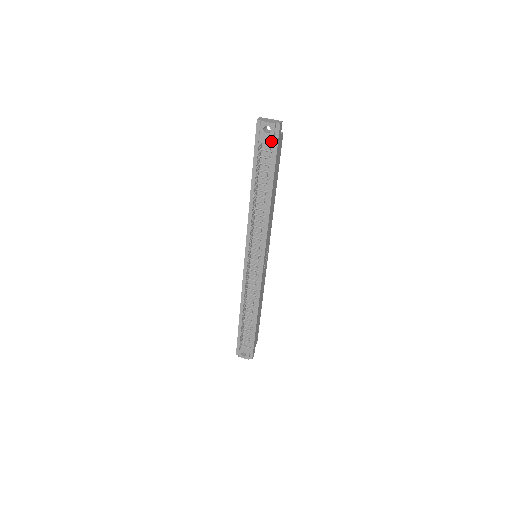
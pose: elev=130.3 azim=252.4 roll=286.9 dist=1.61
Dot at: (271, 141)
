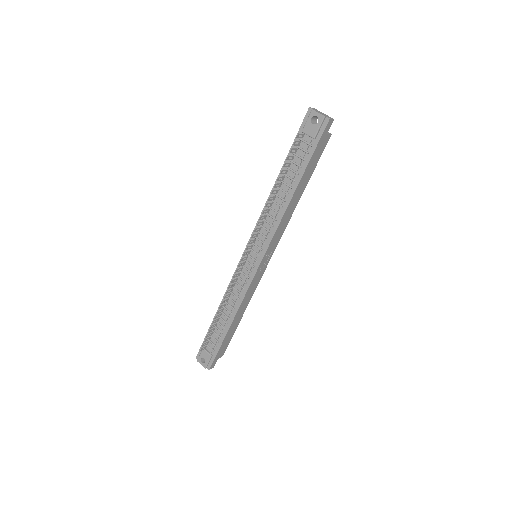
Dot at: (314, 133)
